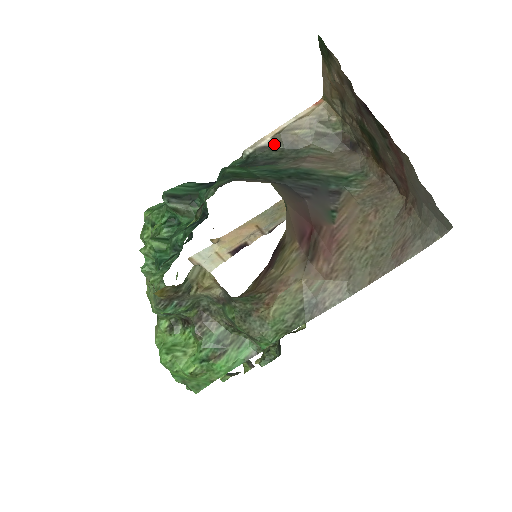
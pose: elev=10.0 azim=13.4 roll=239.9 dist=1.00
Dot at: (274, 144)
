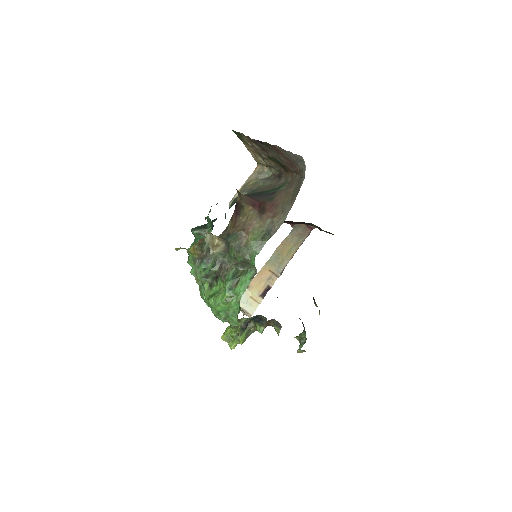
Dot at: occluded
